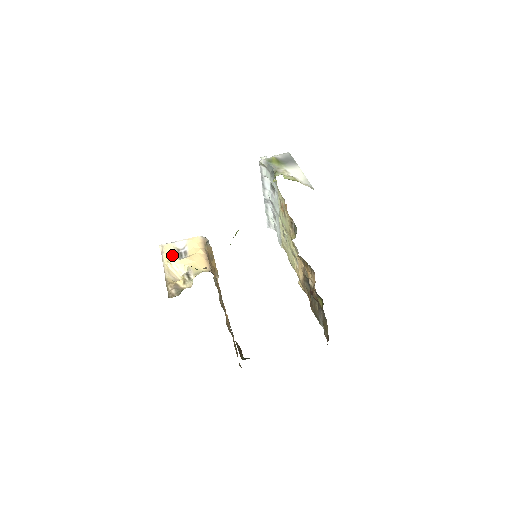
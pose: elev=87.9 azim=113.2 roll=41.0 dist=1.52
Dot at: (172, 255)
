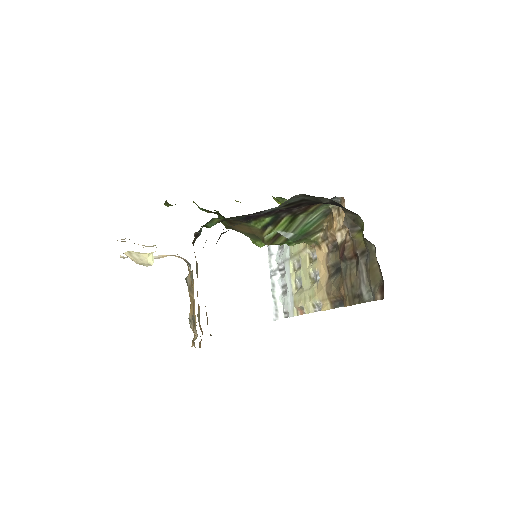
Dot at: occluded
